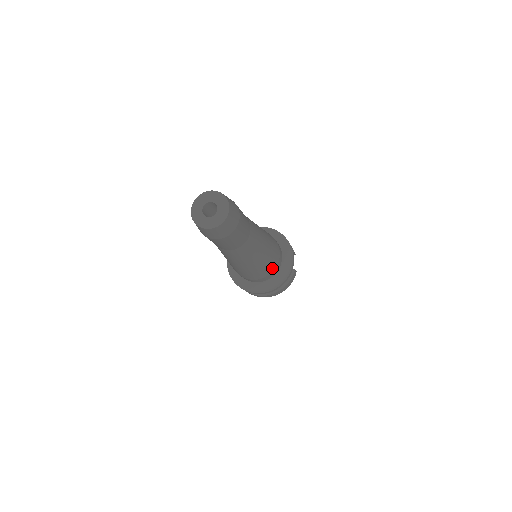
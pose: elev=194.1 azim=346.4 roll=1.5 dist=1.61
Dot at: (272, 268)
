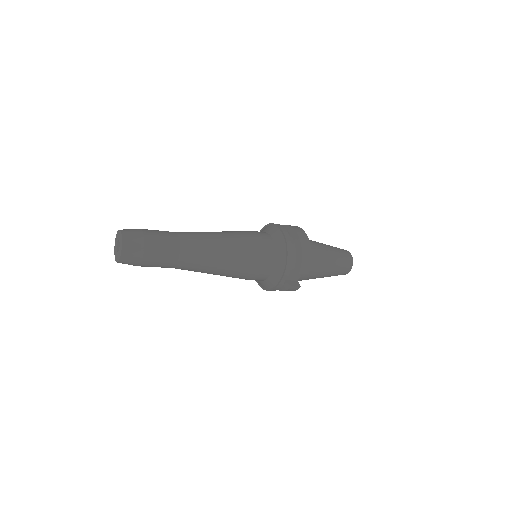
Dot at: (247, 279)
